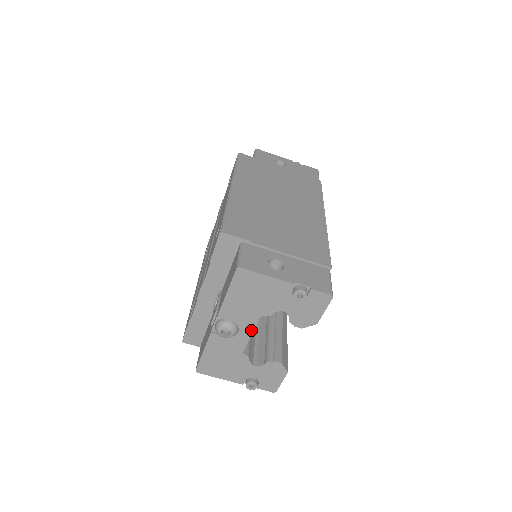
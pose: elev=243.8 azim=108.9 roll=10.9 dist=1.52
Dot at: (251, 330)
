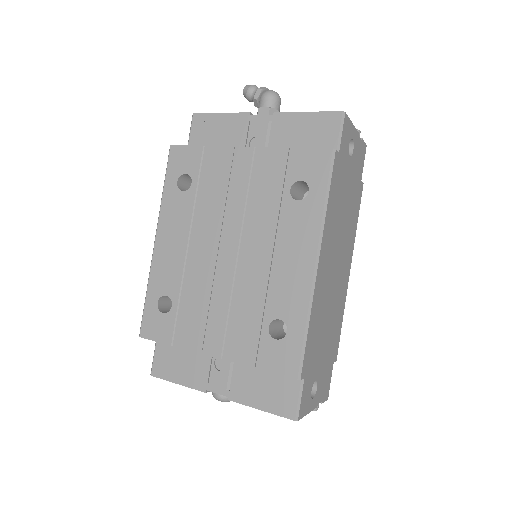
Dot at: occluded
